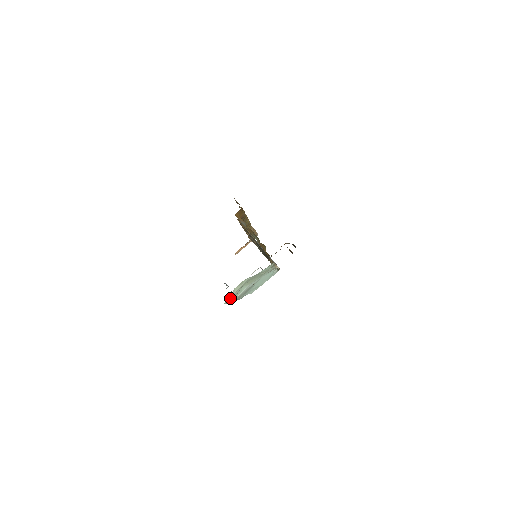
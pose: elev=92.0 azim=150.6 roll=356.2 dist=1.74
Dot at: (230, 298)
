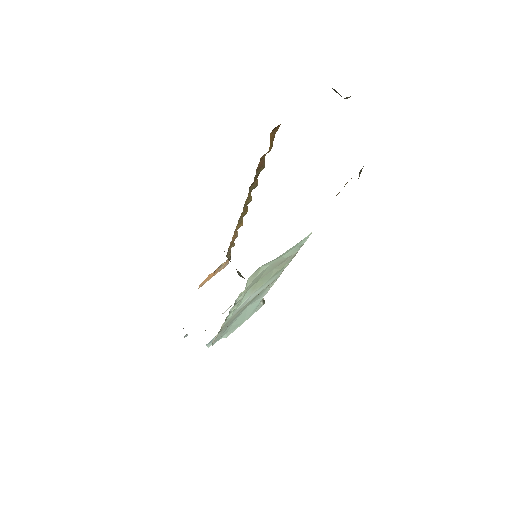
Dot at: occluded
